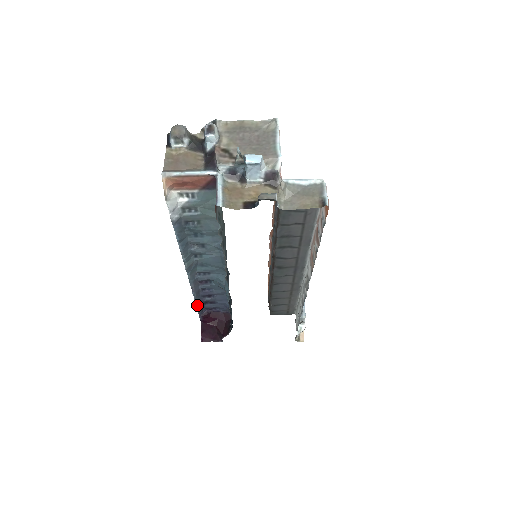
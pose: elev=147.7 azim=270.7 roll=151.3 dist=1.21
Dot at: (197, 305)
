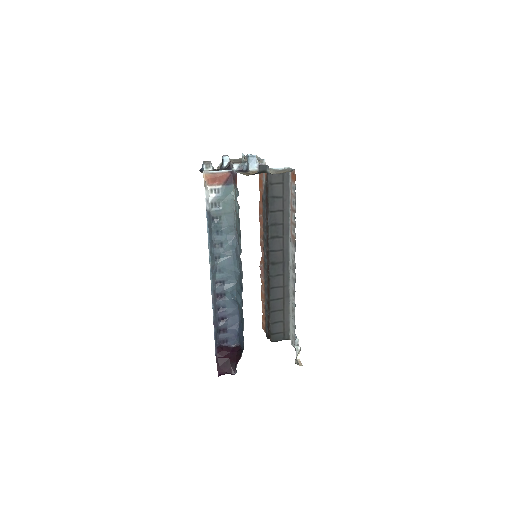
Dot at: (214, 328)
